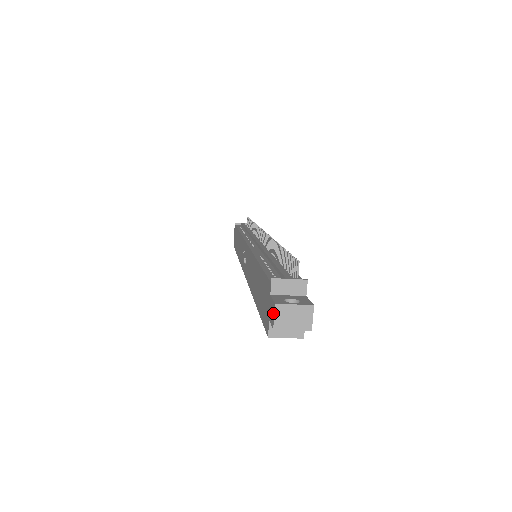
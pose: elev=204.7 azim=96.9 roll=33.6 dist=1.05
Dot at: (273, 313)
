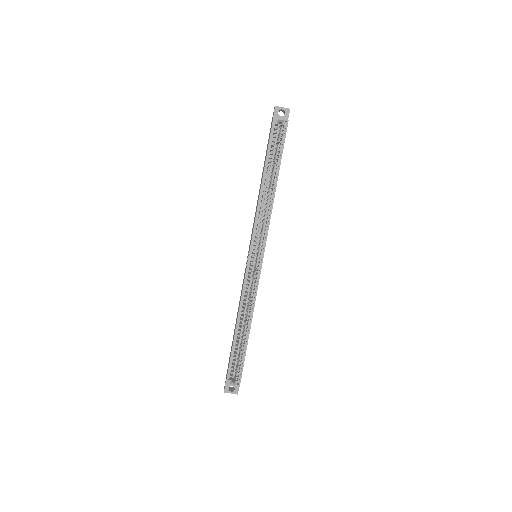
Dot at: (274, 109)
